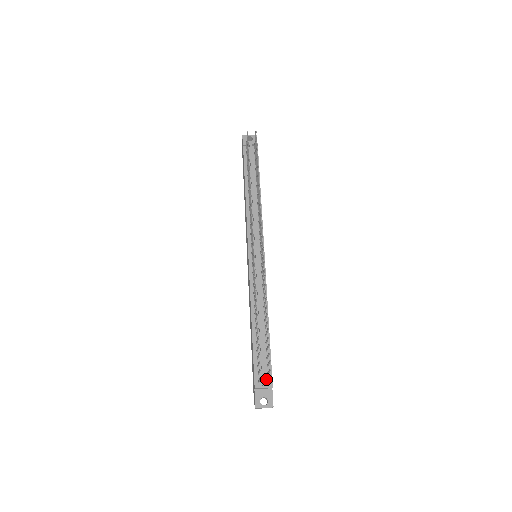
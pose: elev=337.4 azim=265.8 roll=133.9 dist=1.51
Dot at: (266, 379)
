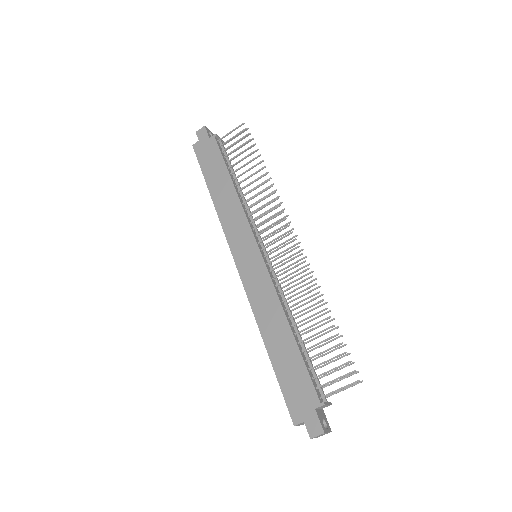
Dot at: occluded
